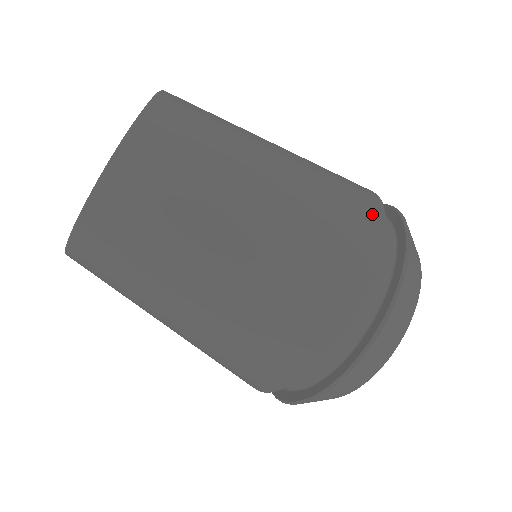
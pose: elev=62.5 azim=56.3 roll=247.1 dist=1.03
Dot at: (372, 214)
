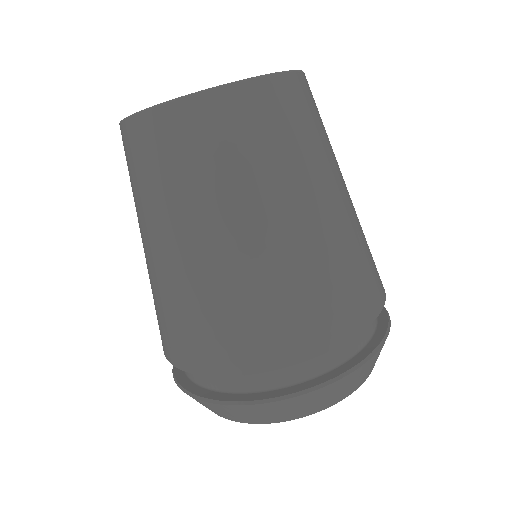
Dot at: (316, 339)
